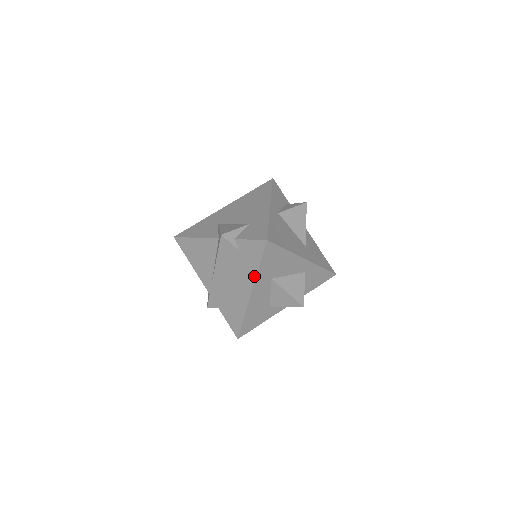
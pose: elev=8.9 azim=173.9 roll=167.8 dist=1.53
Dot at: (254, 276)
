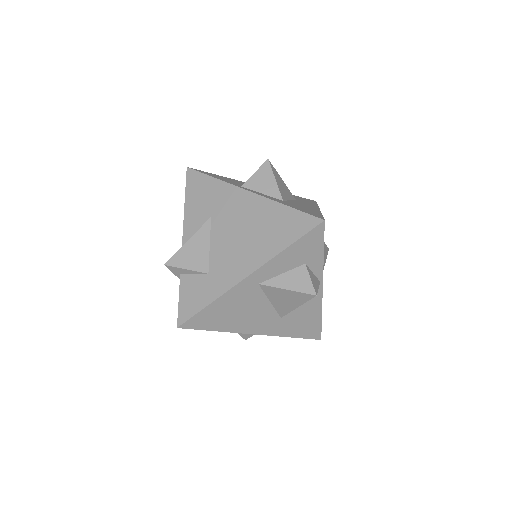
Dot at: occluded
